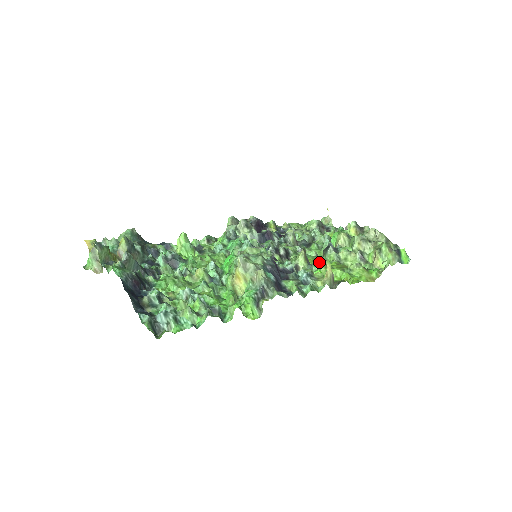
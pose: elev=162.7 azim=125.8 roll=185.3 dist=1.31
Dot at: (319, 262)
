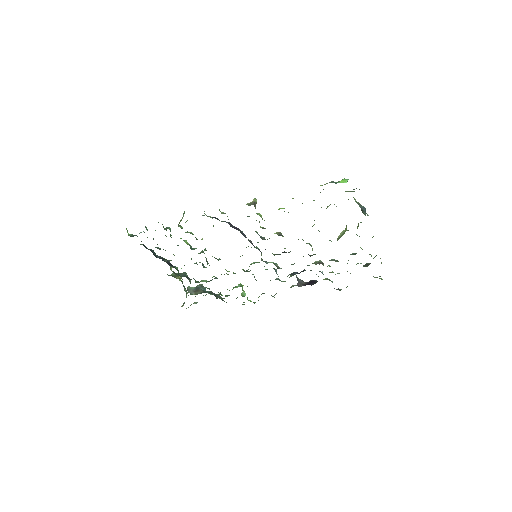
Dot at: (298, 239)
